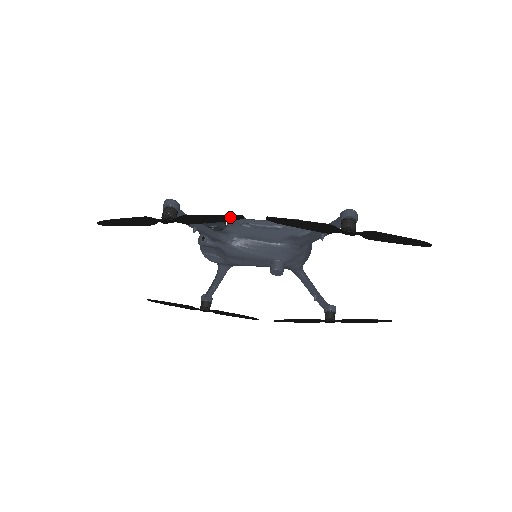
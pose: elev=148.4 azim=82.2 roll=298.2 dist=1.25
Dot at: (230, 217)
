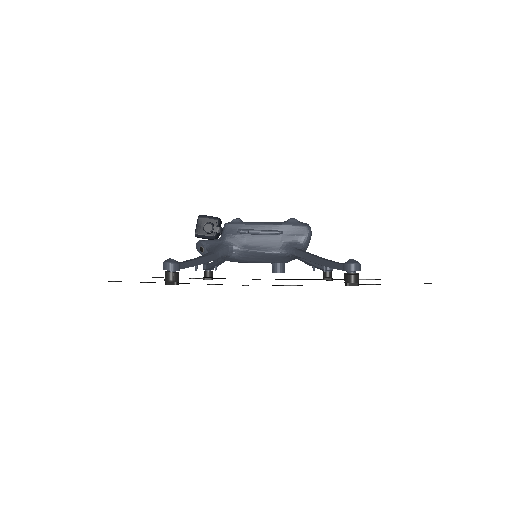
Dot at: occluded
